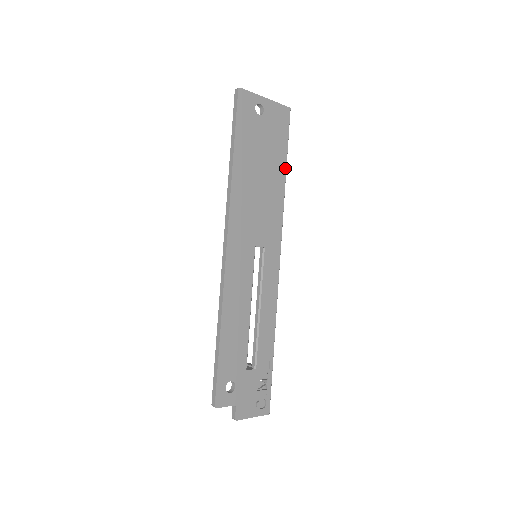
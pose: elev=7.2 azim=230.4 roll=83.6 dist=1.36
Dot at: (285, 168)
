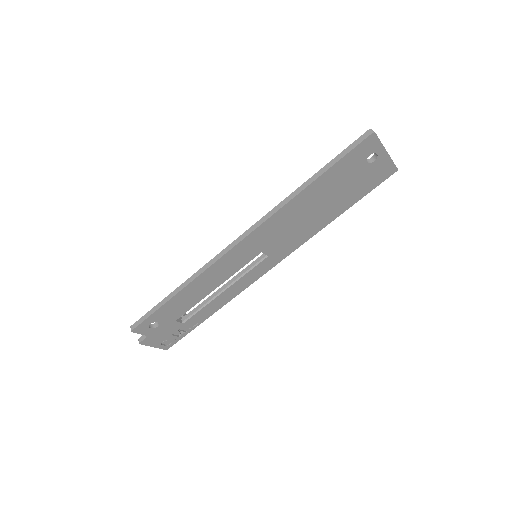
Dot at: (343, 211)
